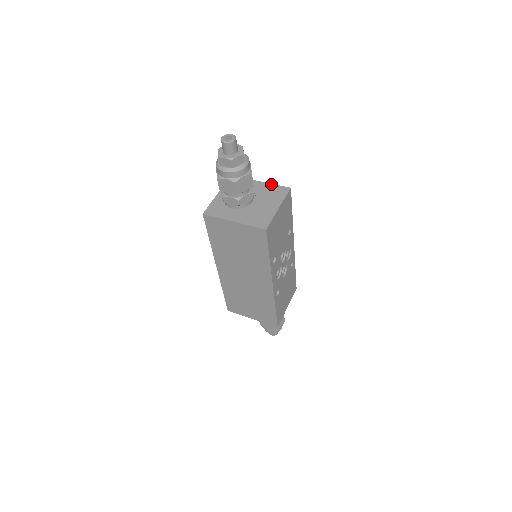
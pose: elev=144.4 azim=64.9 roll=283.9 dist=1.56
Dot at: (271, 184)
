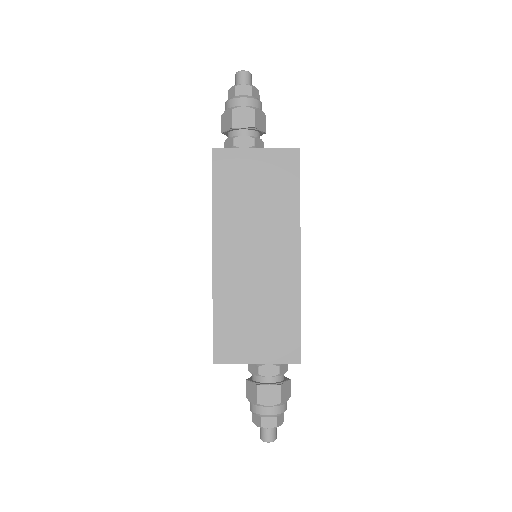
Dot at: occluded
